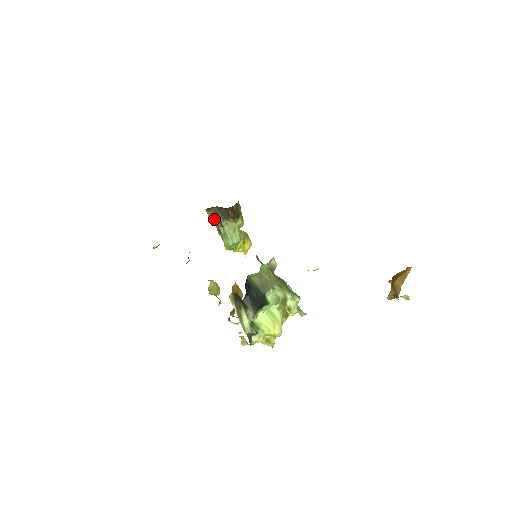
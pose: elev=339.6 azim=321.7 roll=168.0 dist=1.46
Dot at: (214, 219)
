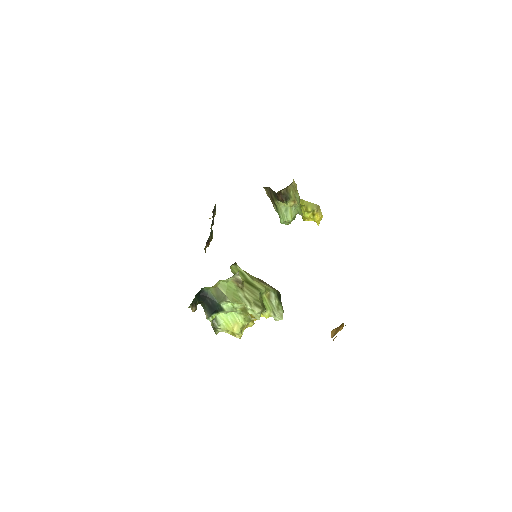
Dot at: (269, 197)
